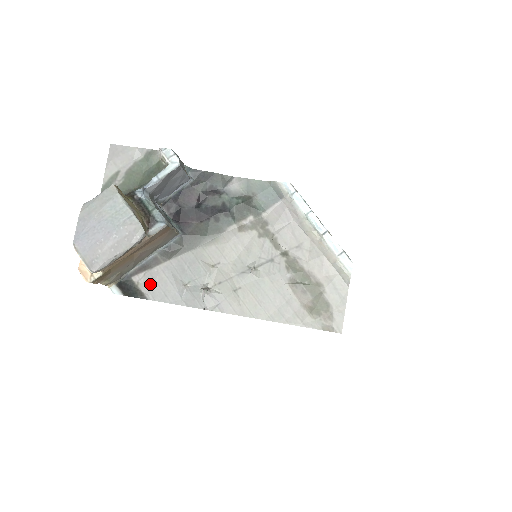
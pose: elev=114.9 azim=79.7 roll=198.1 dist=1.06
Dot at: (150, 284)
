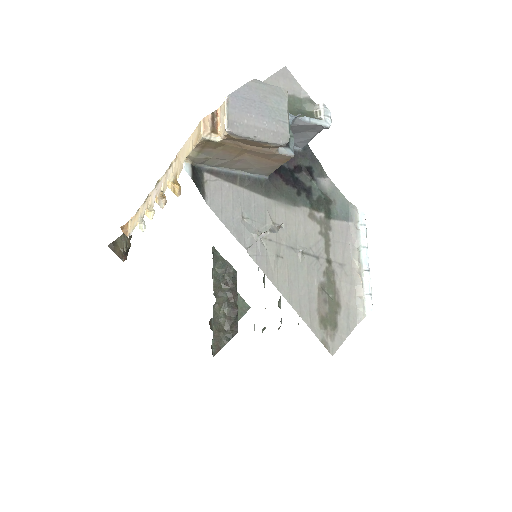
Dot at: (215, 191)
